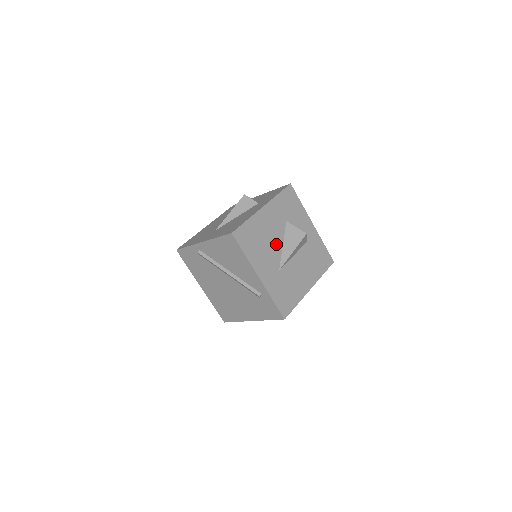
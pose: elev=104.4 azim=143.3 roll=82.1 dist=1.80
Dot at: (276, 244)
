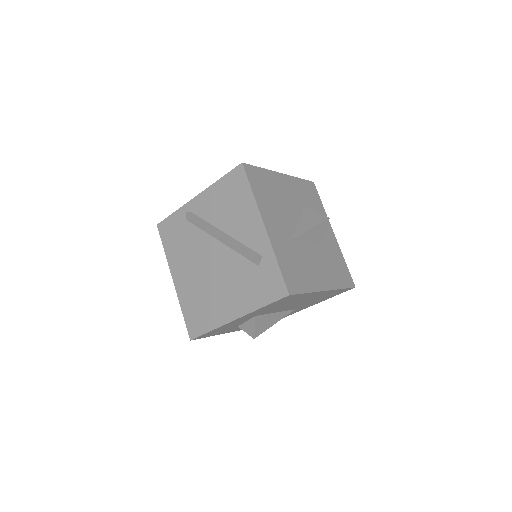
Dot at: (291, 214)
